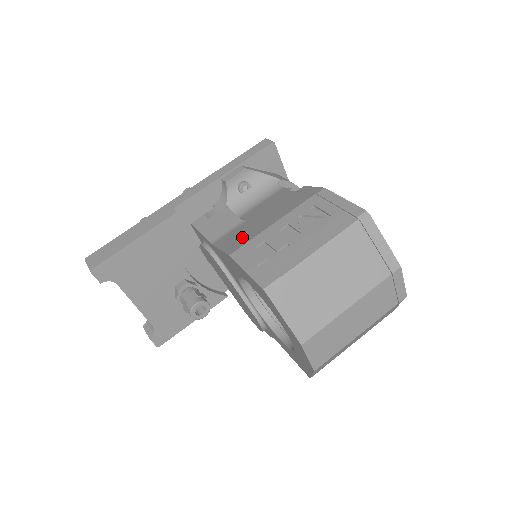
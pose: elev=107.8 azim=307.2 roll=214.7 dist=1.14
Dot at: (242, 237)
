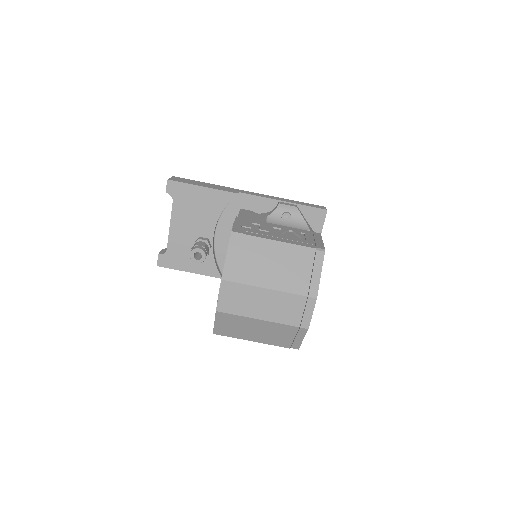
Dot at: occluded
